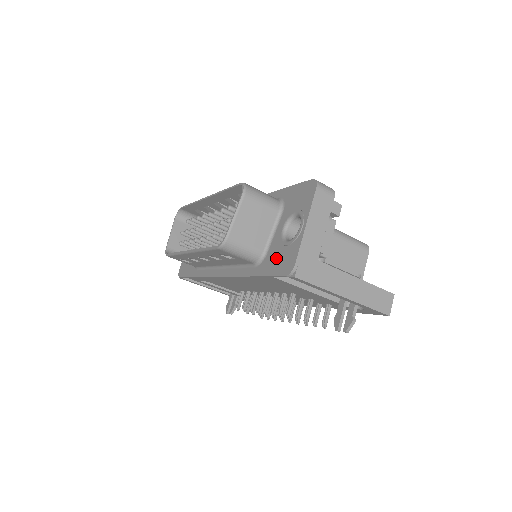
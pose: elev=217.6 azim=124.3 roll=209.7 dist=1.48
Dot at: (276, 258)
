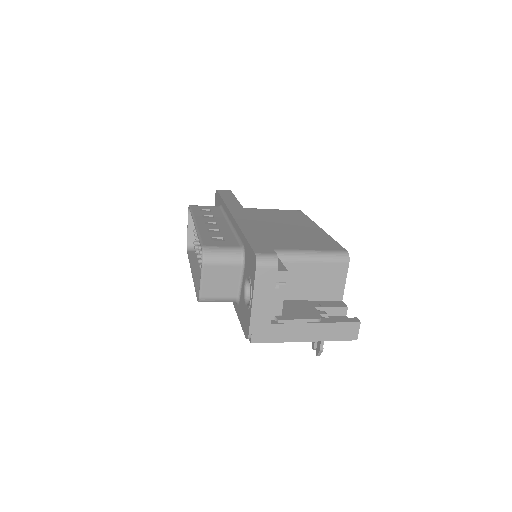
Dot at: (242, 312)
